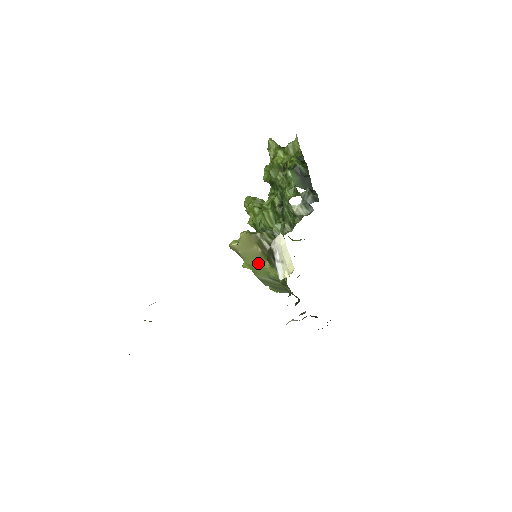
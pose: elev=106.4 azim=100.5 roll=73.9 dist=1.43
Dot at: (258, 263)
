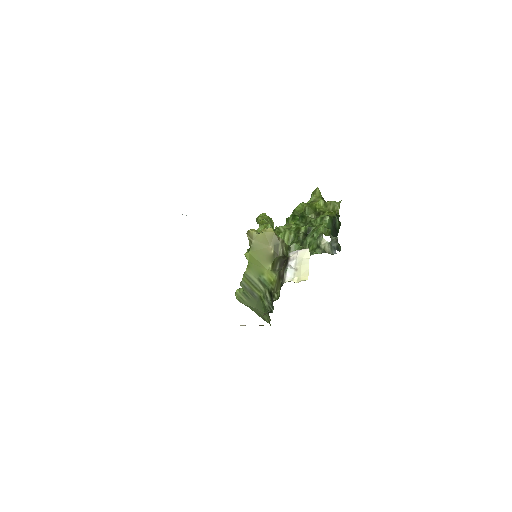
Dot at: (262, 260)
